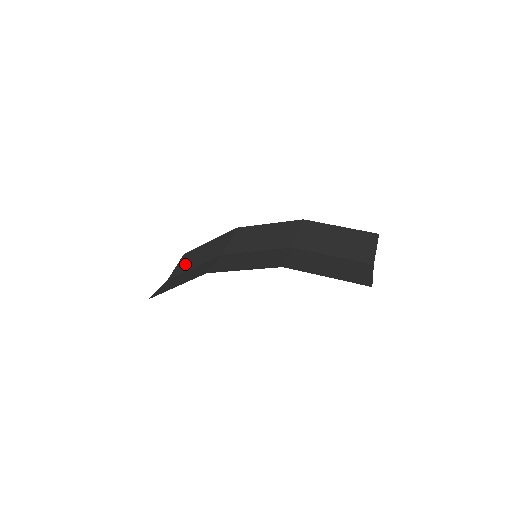
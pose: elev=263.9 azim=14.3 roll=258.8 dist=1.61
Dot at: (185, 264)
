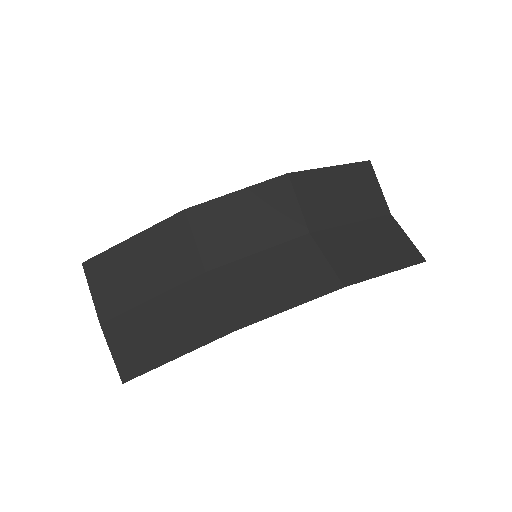
Dot at: (116, 289)
